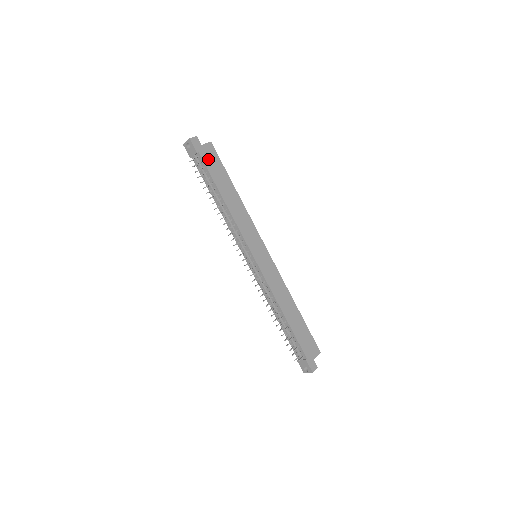
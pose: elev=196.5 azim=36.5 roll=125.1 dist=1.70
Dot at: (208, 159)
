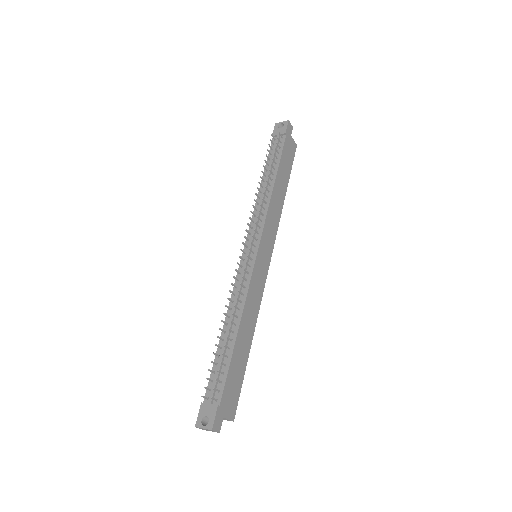
Dot at: (288, 148)
